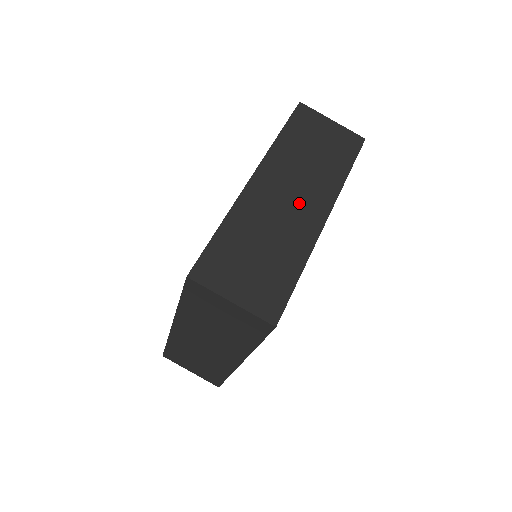
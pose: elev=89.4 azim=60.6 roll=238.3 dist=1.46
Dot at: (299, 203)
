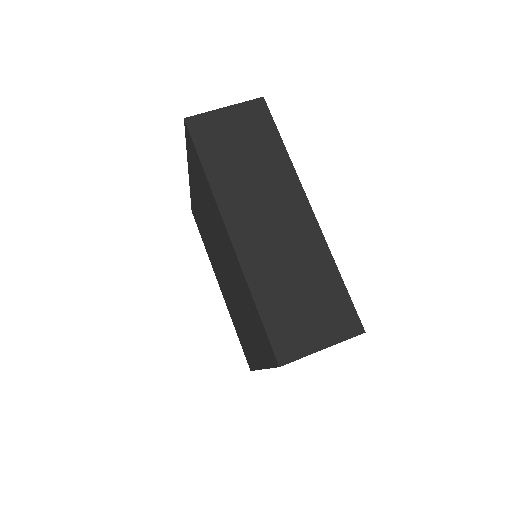
Dot at: (281, 218)
